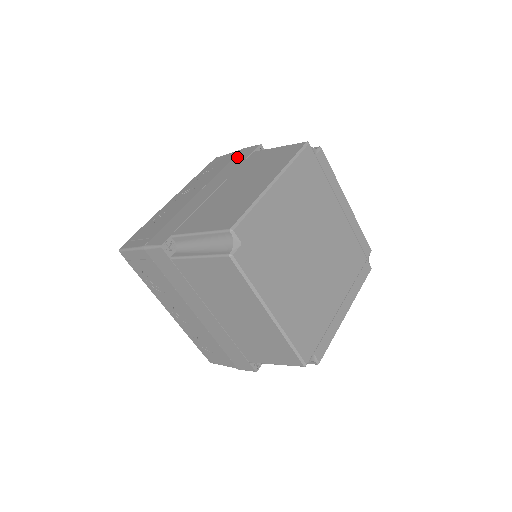
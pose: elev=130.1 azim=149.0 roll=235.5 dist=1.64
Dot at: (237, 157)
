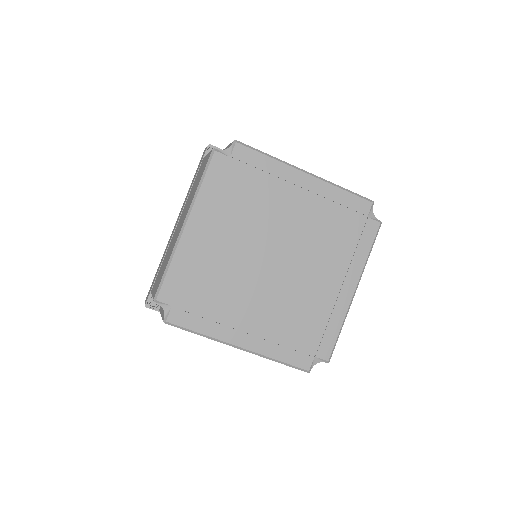
Dot at: occluded
